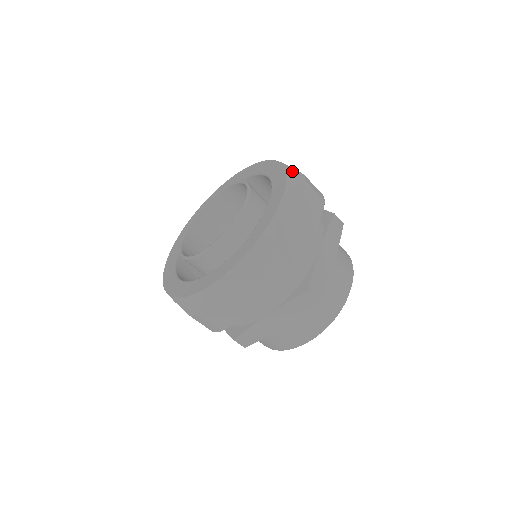
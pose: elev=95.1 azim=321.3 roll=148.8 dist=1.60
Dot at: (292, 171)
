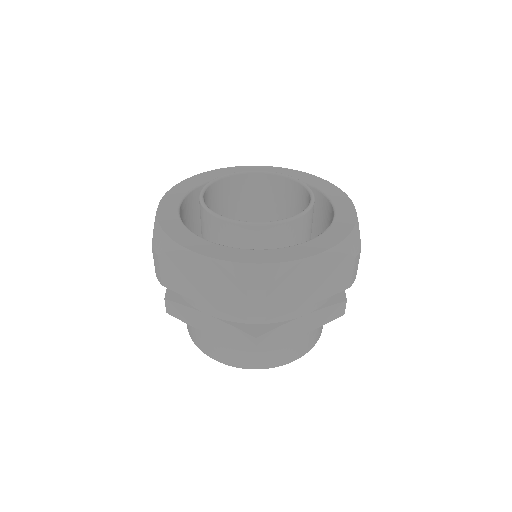
Dot at: (356, 236)
